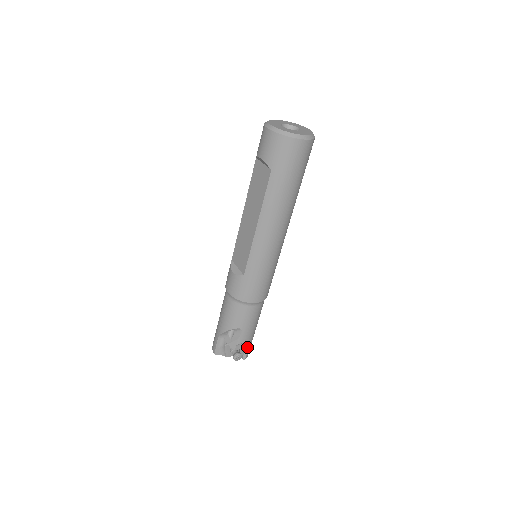
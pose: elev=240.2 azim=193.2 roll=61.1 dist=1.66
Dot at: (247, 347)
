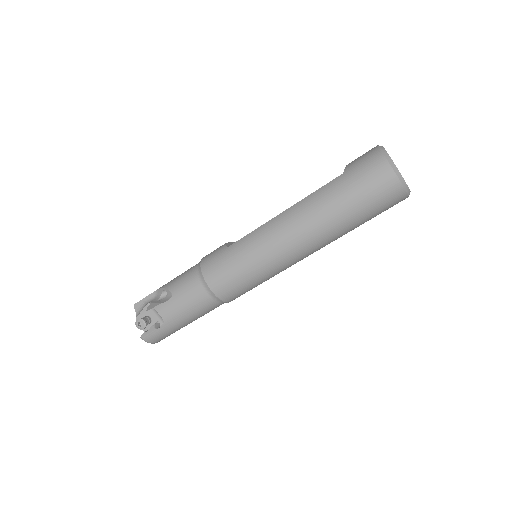
Dot at: (156, 327)
